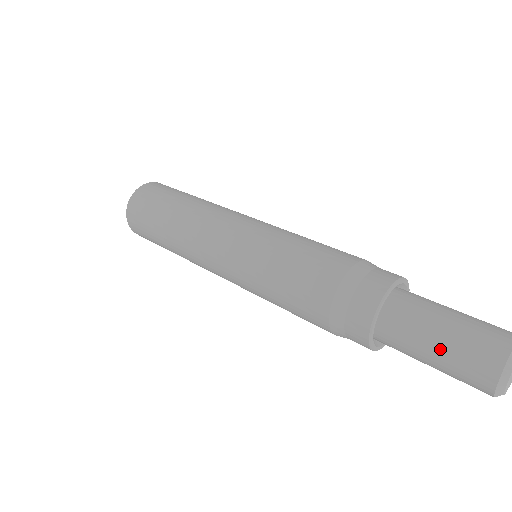
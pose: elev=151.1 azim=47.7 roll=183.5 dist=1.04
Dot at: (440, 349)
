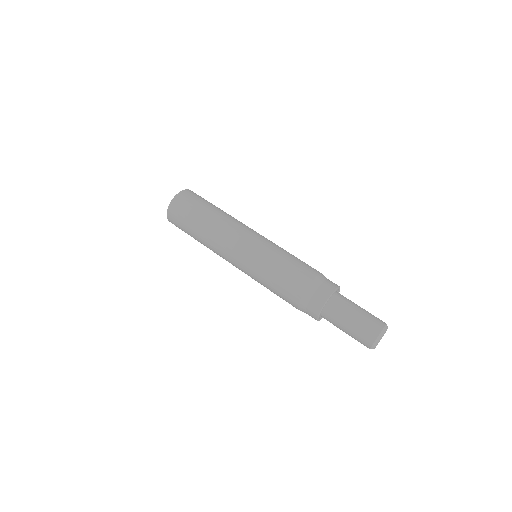
Dot at: occluded
